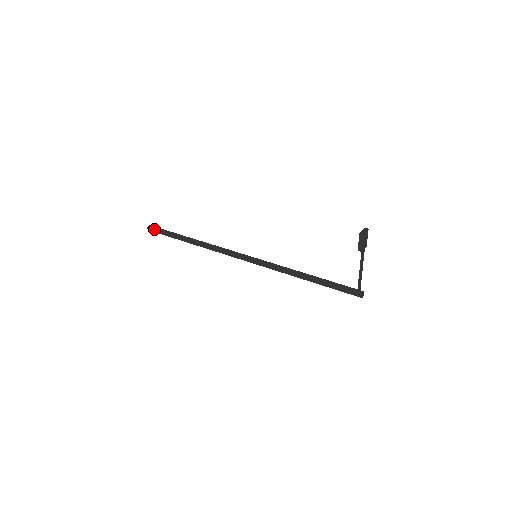
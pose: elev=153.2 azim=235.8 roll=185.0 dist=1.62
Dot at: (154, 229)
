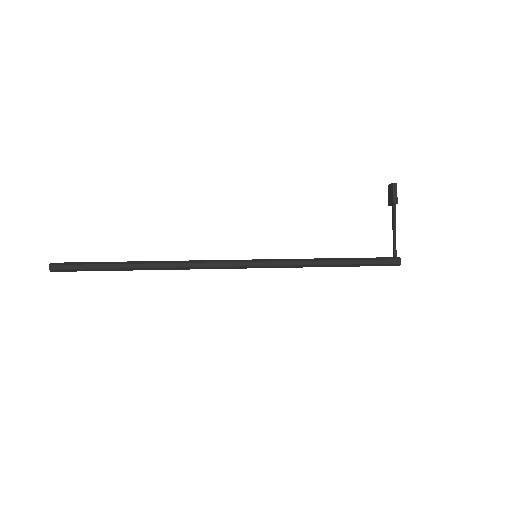
Dot at: (65, 264)
